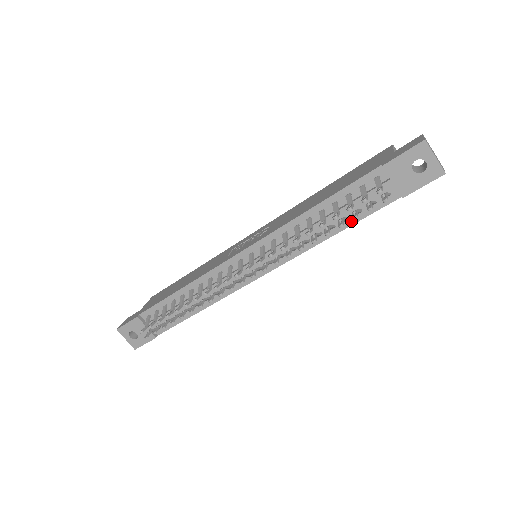
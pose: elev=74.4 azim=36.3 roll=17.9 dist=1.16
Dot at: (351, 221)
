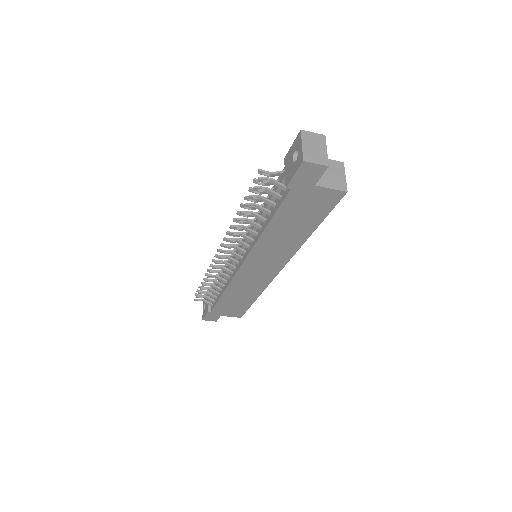
Dot at: (272, 215)
